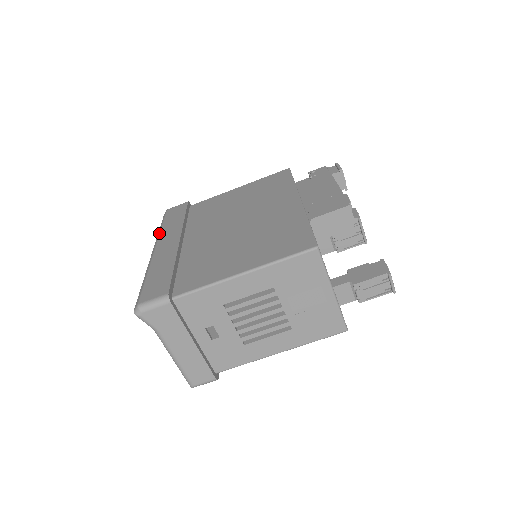
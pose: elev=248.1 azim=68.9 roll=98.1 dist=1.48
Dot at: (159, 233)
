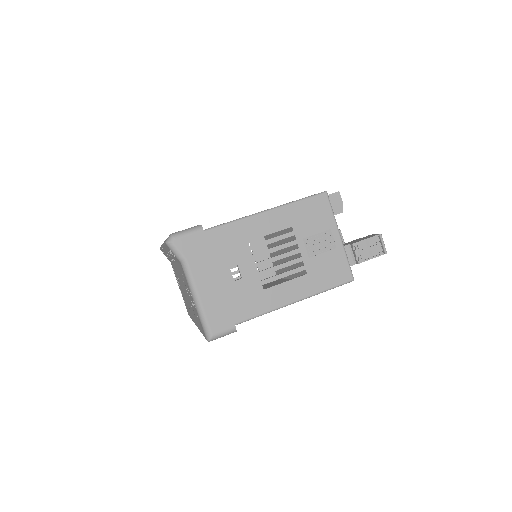
Dot at: occluded
